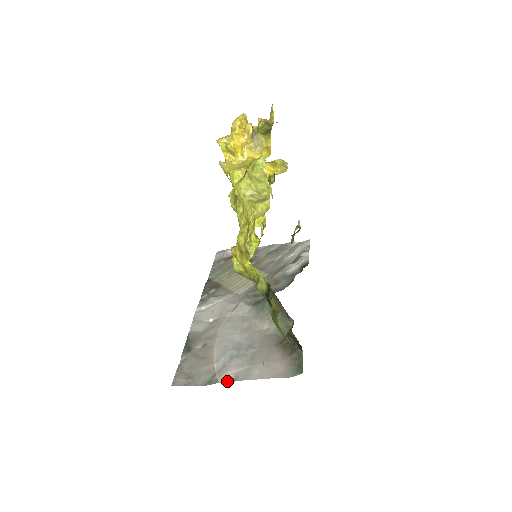
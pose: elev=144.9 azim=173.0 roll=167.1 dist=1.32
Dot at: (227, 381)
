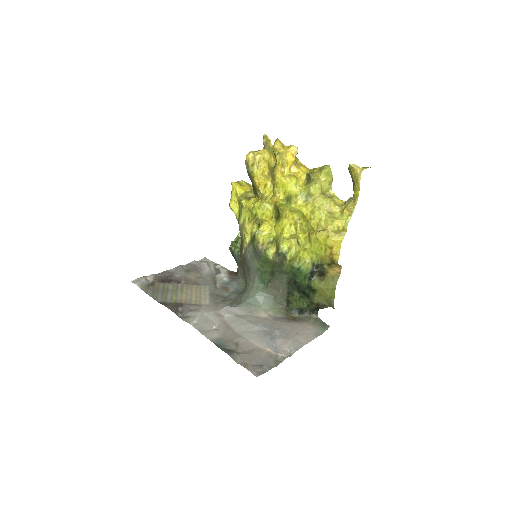
Dot at: (289, 355)
